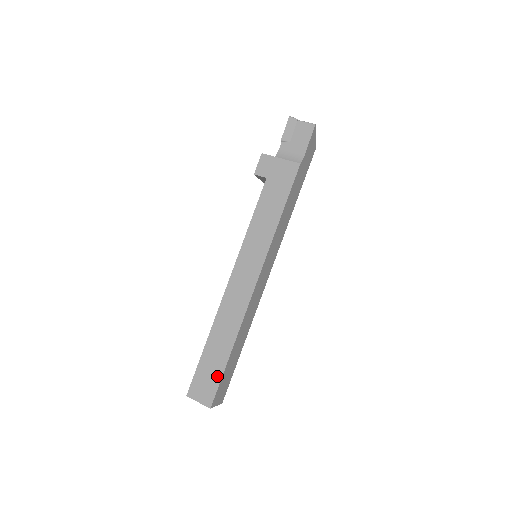
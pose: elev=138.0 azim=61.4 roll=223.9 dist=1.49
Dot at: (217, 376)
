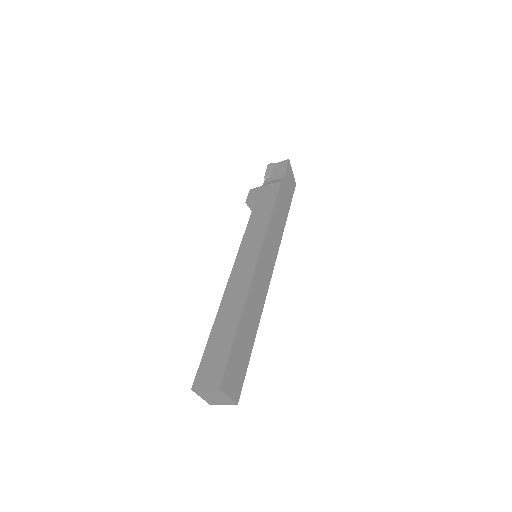
Dot at: (225, 354)
